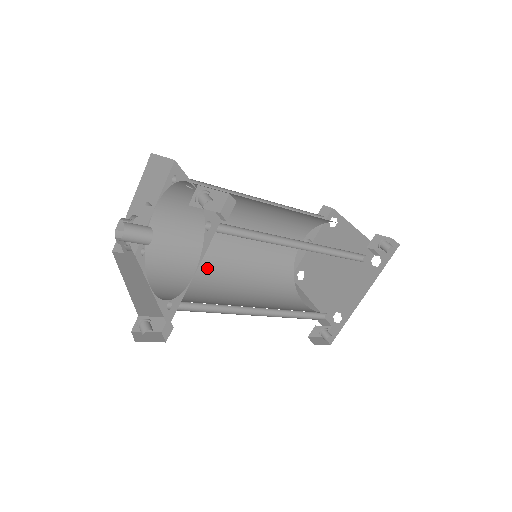
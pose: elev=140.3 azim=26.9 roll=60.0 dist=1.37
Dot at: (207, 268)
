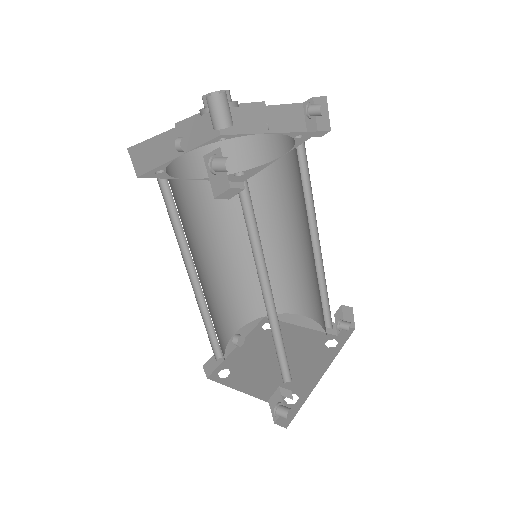
Dot at: occluded
